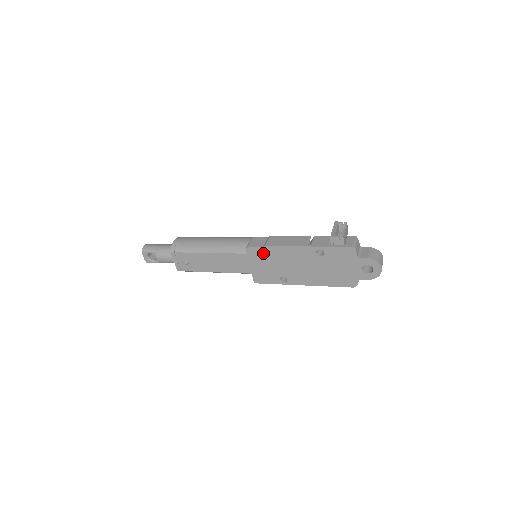
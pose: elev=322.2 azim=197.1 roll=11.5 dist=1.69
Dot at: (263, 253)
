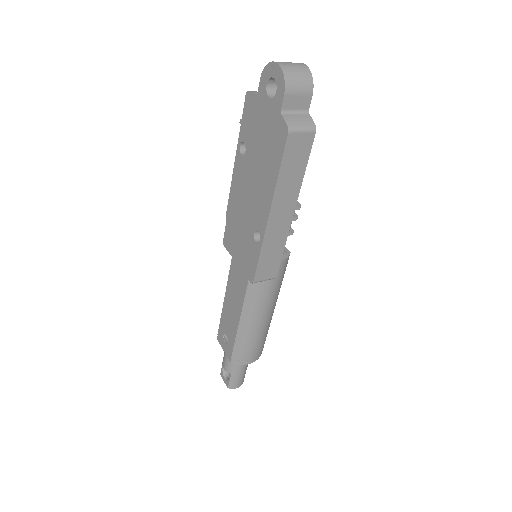
Dot at: (230, 229)
